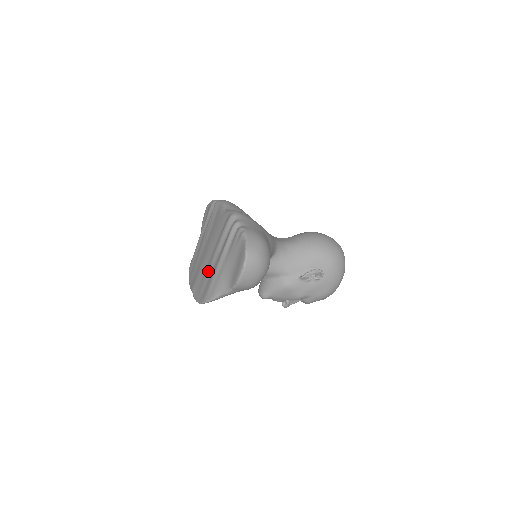
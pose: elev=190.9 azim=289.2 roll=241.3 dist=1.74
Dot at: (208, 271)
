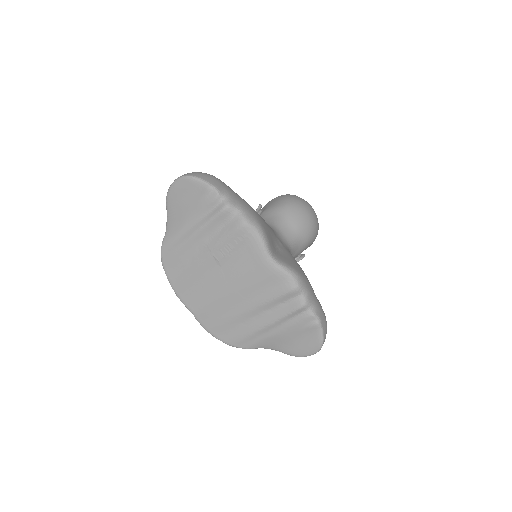
Dot at: (238, 318)
